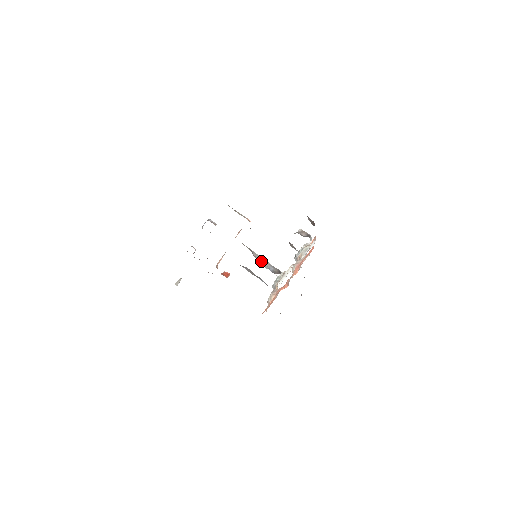
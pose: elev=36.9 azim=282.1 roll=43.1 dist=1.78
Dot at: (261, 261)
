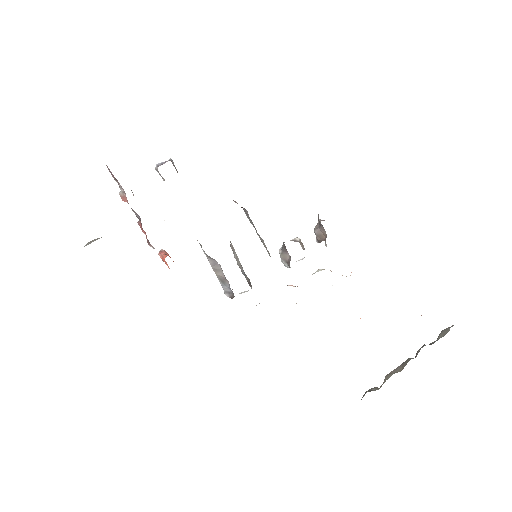
Dot at: (237, 260)
